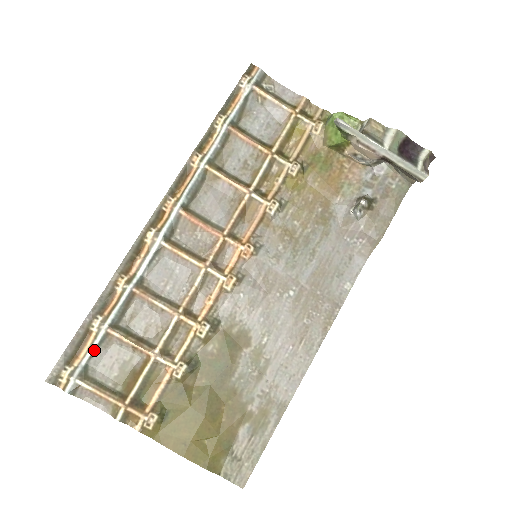
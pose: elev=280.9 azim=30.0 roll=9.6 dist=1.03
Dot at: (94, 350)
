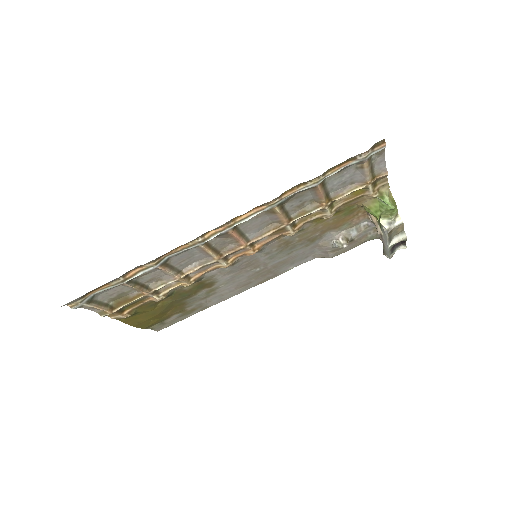
Dot at: (105, 290)
